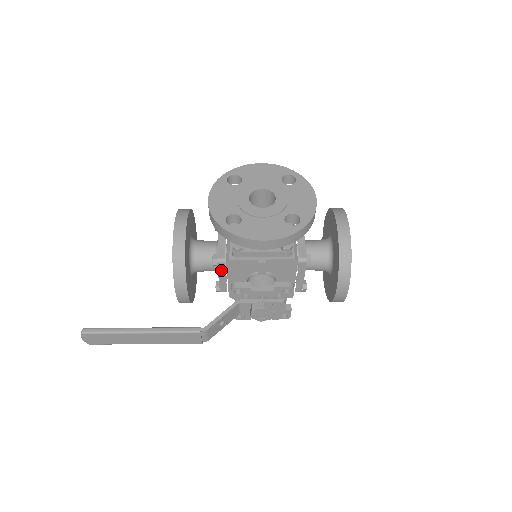
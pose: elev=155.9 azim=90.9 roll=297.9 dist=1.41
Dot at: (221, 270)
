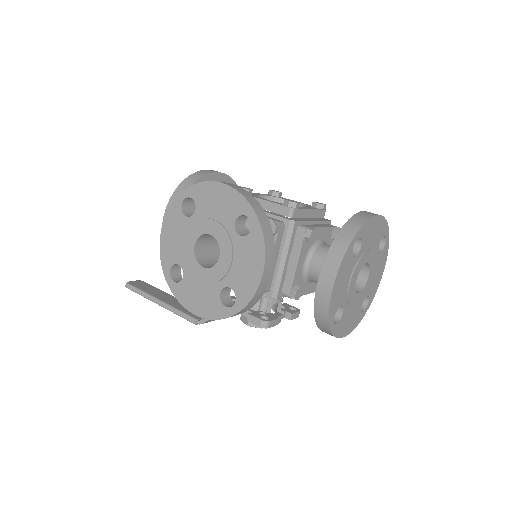
Dot at: occluded
